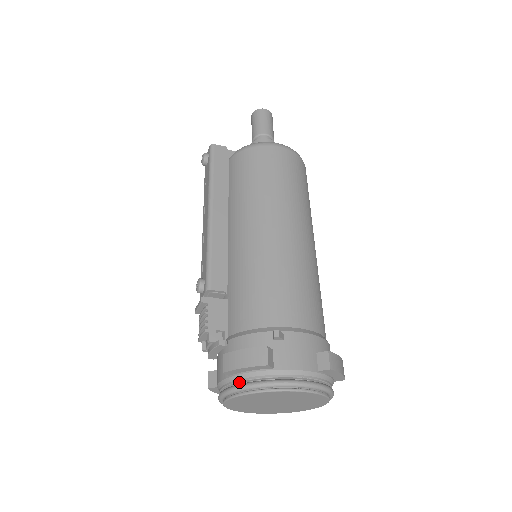
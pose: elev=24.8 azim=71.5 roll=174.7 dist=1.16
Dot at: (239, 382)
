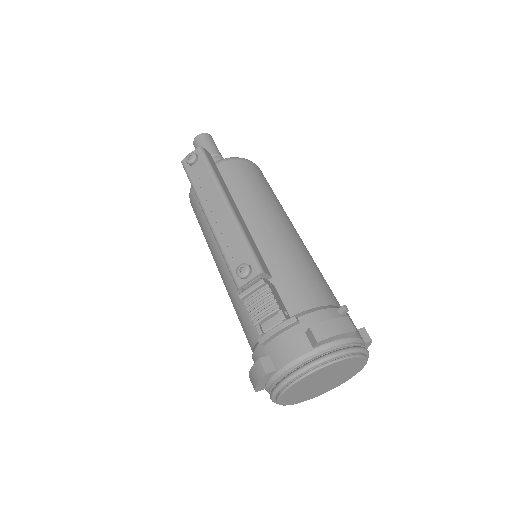
Dot at: (325, 352)
